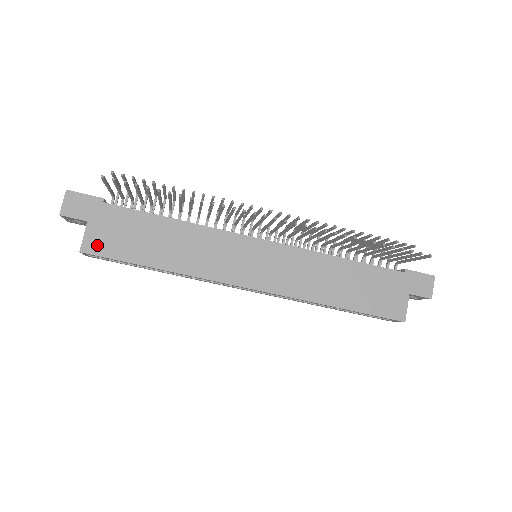
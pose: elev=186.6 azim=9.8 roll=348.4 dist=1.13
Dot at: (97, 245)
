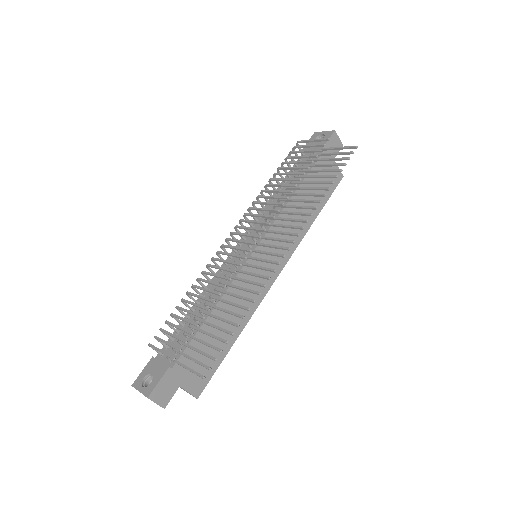
Dot at: (199, 383)
